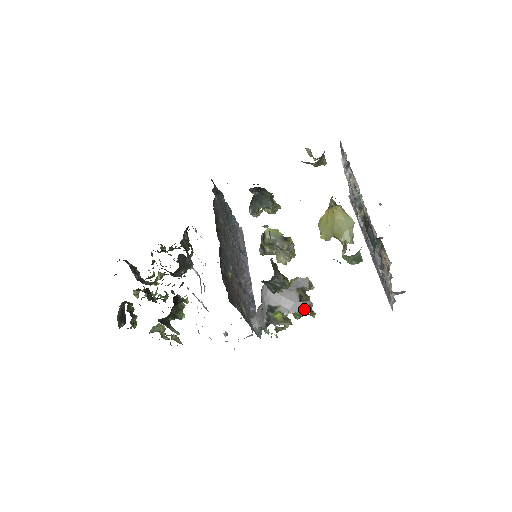
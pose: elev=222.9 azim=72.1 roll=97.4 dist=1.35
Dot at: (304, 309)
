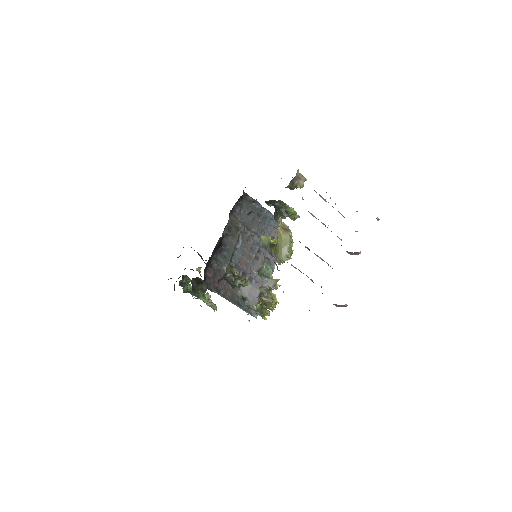
Dot at: (257, 304)
